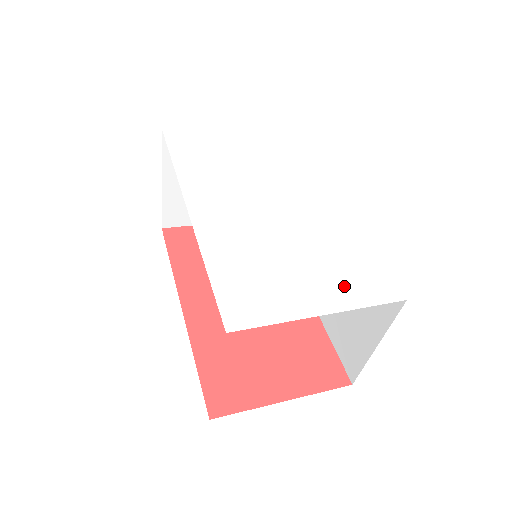
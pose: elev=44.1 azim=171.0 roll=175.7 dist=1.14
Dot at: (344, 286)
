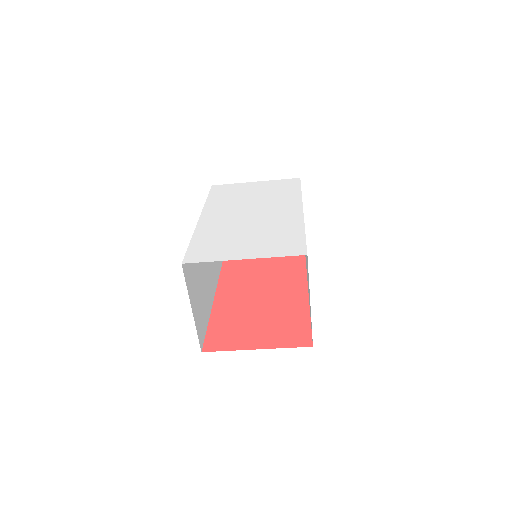
Dot at: (268, 248)
